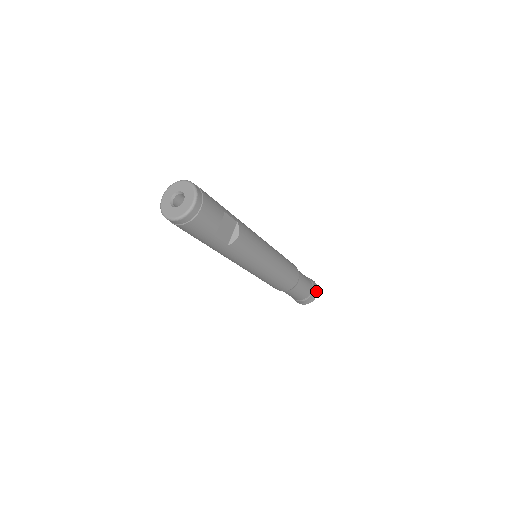
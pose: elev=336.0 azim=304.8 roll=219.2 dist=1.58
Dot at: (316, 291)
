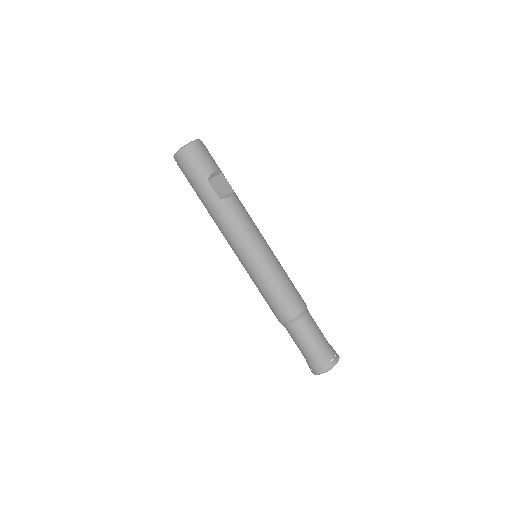
Dot at: (335, 357)
